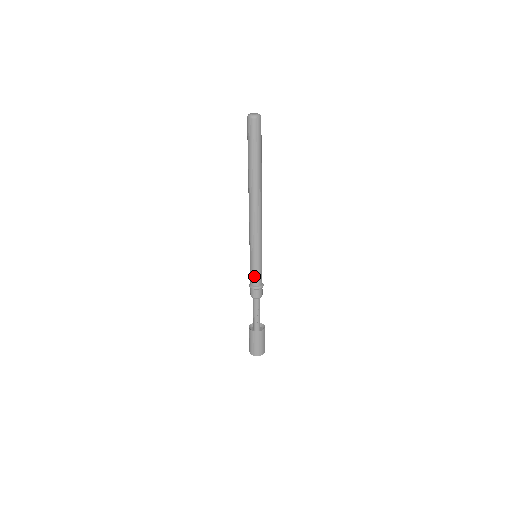
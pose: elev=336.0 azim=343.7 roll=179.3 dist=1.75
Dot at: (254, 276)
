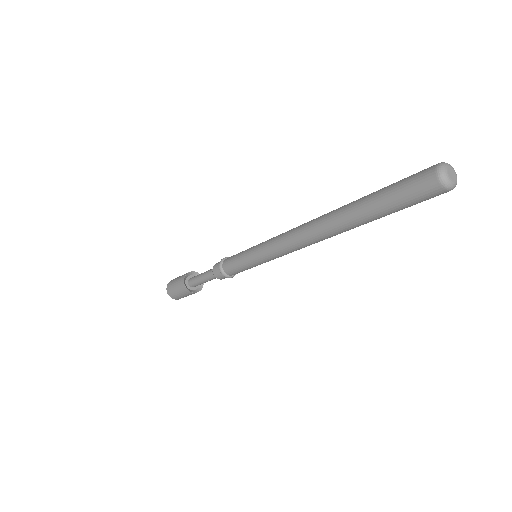
Dot at: (234, 269)
